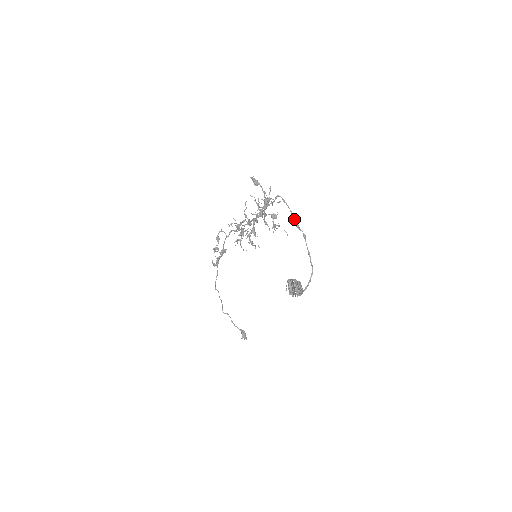
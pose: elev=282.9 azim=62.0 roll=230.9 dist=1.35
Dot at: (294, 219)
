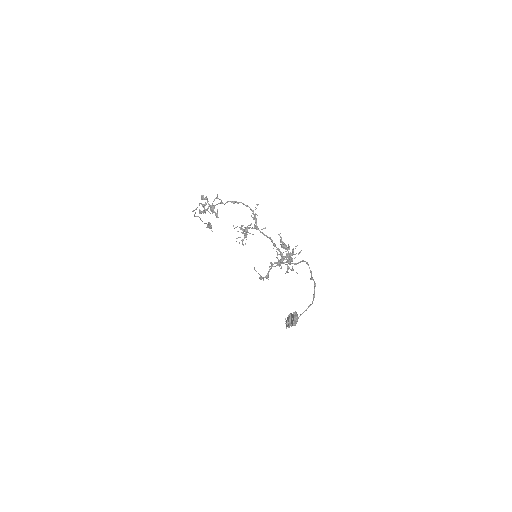
Dot at: (311, 276)
